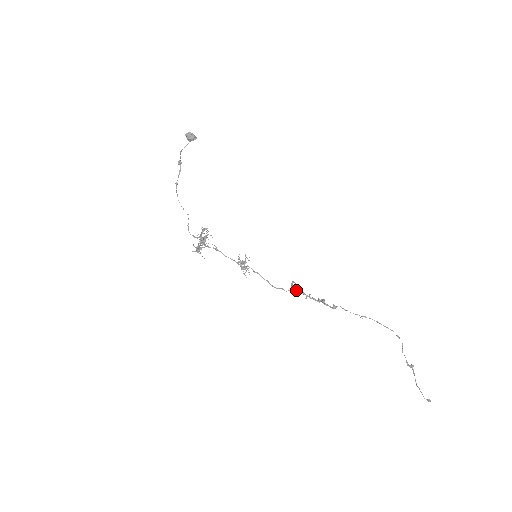
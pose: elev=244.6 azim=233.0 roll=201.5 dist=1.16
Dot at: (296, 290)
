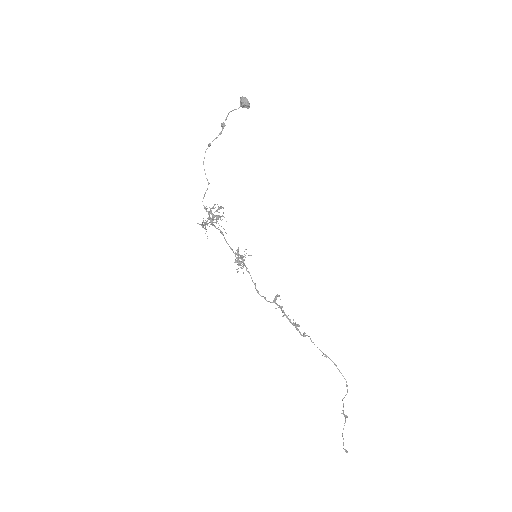
Dot at: (279, 306)
